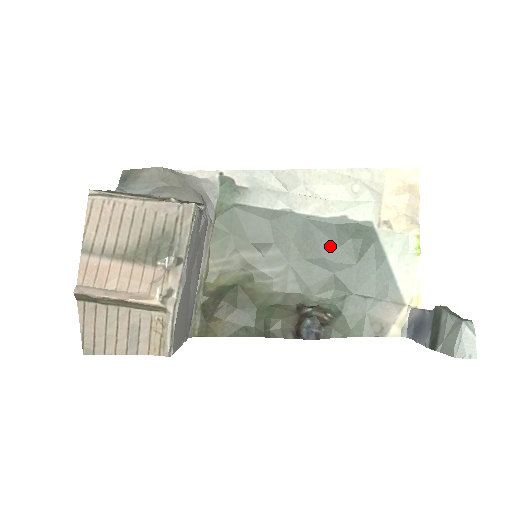
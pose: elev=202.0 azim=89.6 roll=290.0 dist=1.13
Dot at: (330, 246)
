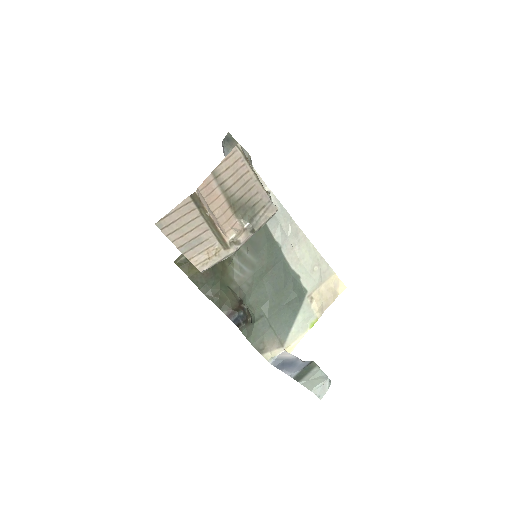
Dot at: (281, 284)
